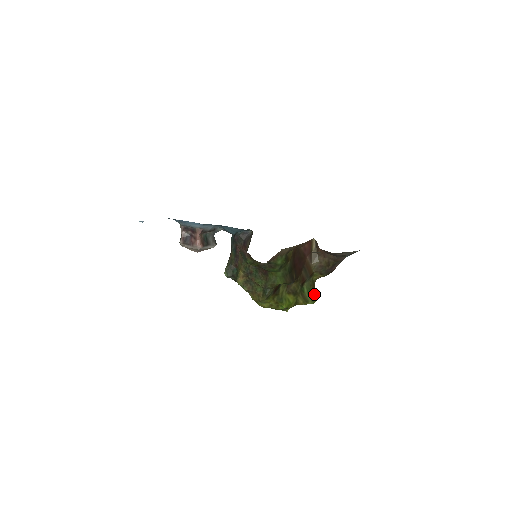
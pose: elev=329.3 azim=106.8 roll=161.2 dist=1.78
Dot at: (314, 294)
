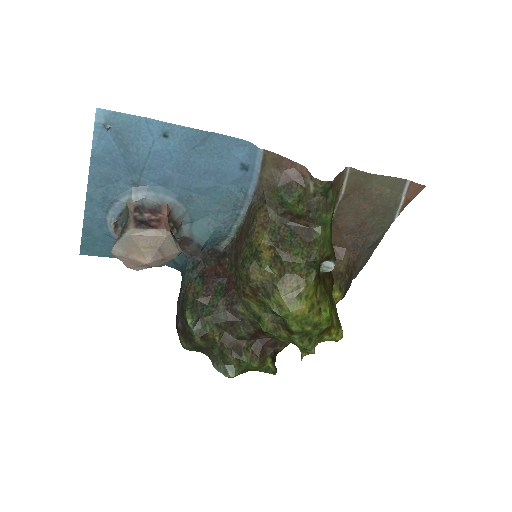
Dot at: occluded
